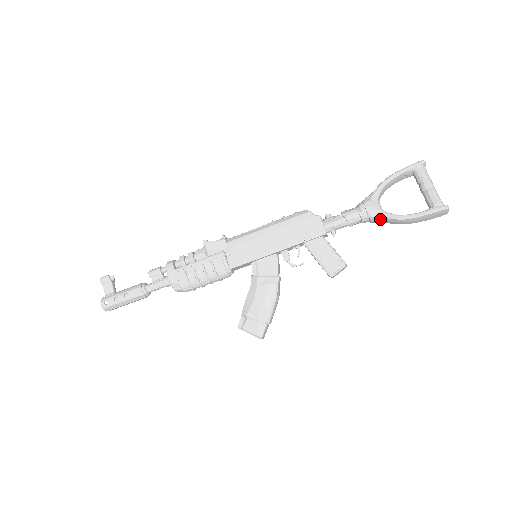
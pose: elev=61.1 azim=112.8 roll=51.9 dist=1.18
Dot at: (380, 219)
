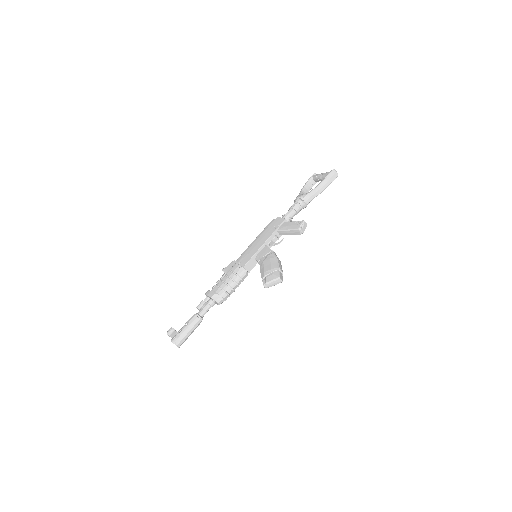
Dot at: (308, 197)
